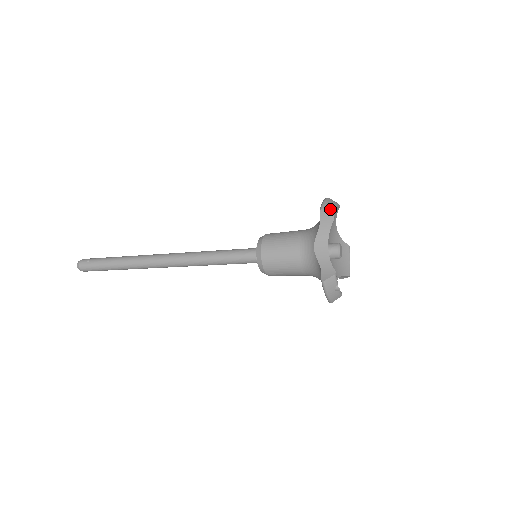
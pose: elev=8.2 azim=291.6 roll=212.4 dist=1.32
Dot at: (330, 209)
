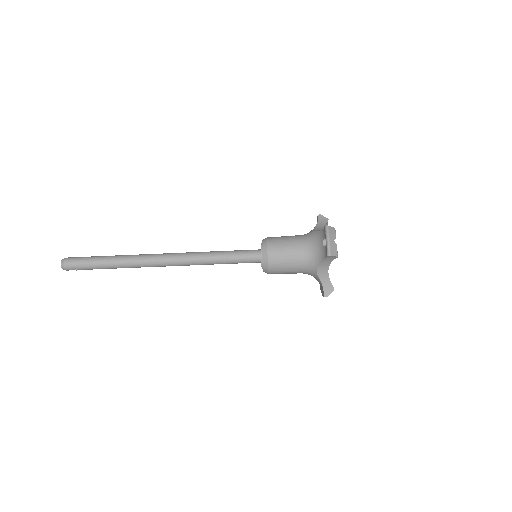
Dot at: occluded
